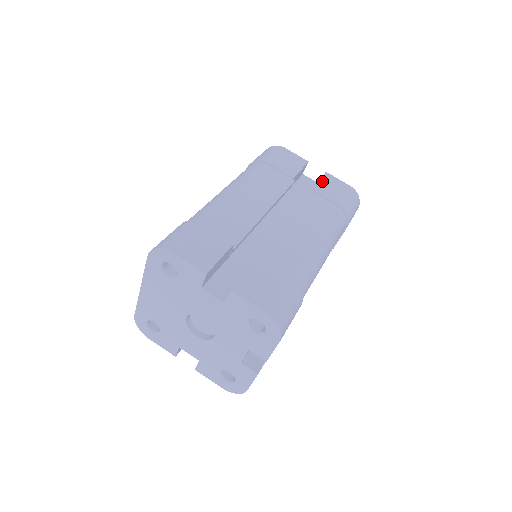
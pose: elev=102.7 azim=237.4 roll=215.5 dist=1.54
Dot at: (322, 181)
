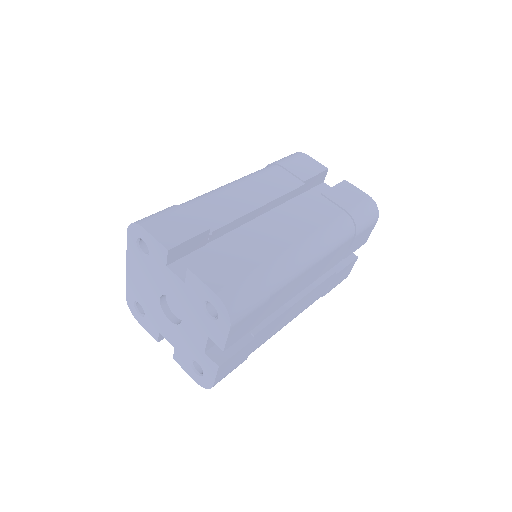
Dot at: (336, 187)
